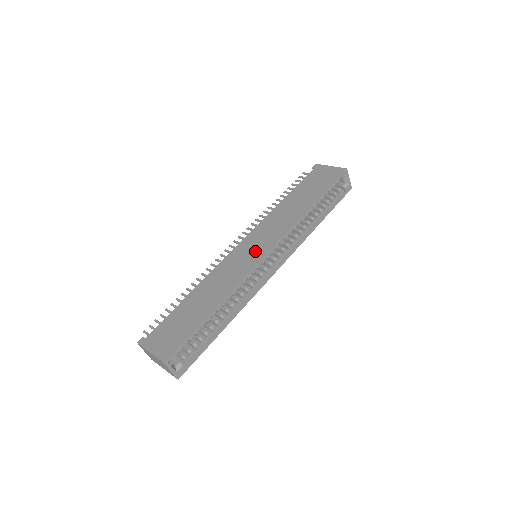
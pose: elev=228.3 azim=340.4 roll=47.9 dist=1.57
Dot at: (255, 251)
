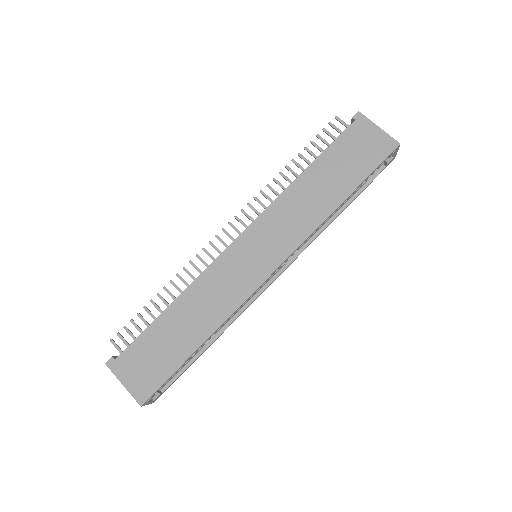
Dot at: (258, 262)
